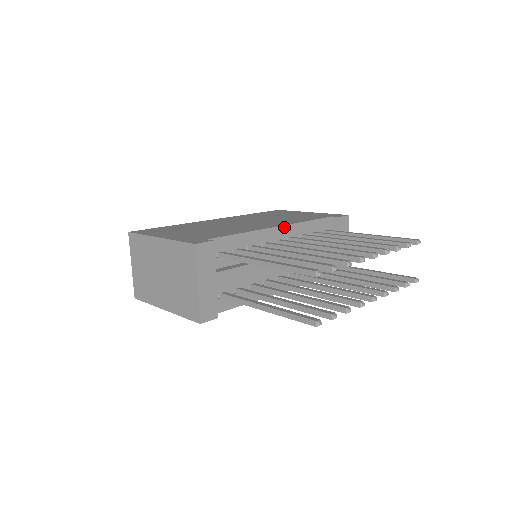
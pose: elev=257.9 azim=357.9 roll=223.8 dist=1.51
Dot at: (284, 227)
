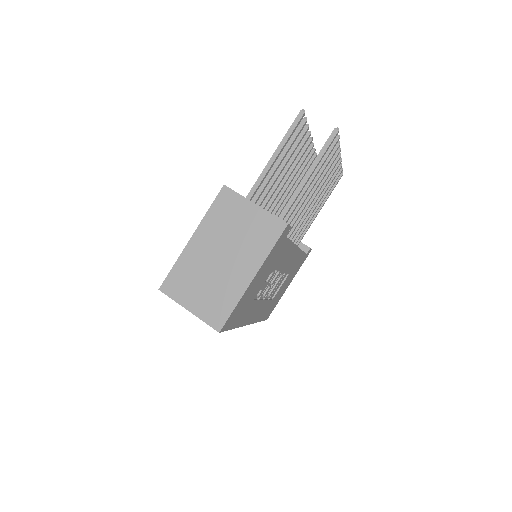
Dot at: occluded
